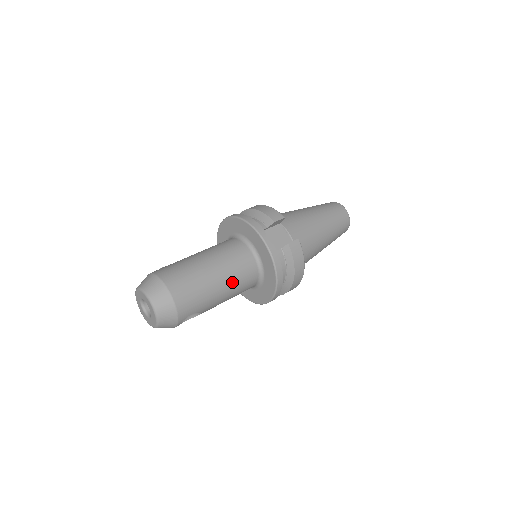
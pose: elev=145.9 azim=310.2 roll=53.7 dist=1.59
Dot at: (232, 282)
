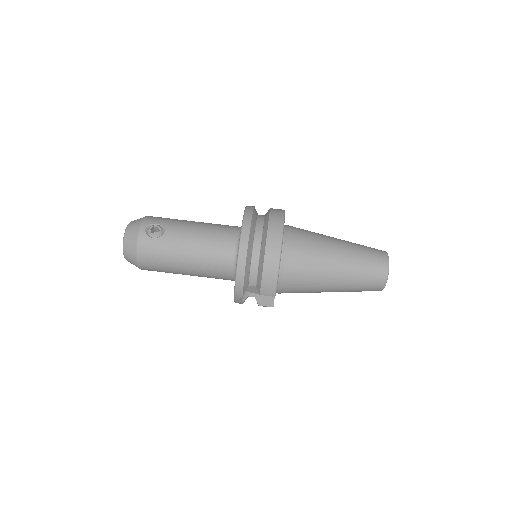
Dot at: occluded
